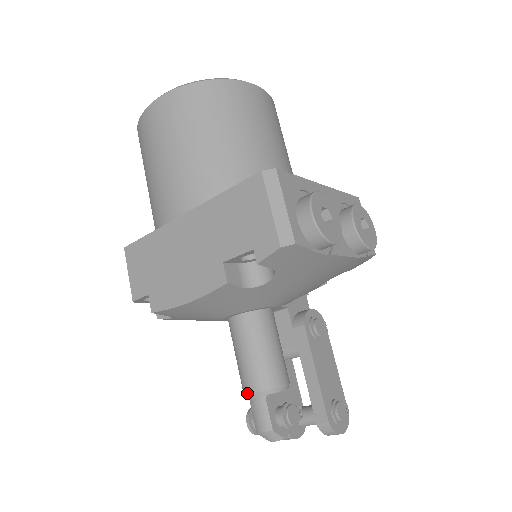
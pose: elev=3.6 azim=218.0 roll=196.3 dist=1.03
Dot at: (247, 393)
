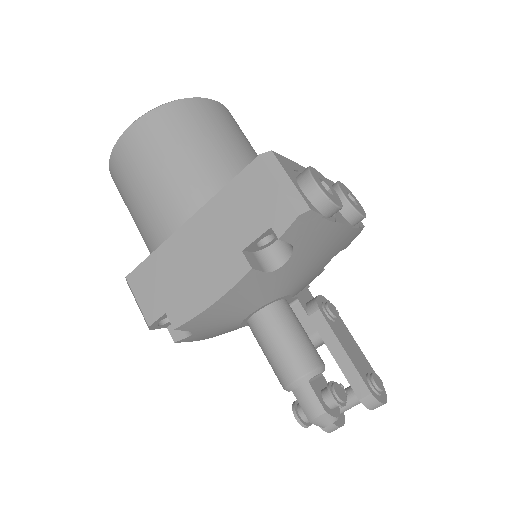
Dot at: (289, 385)
